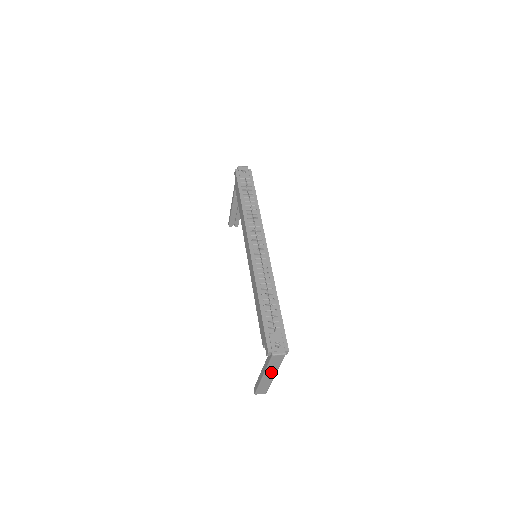
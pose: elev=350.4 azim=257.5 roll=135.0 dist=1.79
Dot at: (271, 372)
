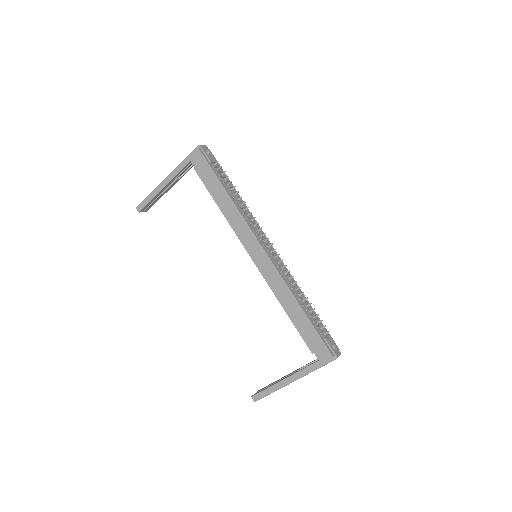
Dot at: occluded
